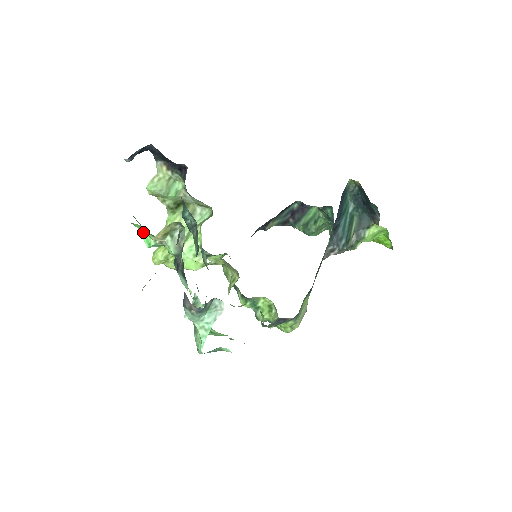
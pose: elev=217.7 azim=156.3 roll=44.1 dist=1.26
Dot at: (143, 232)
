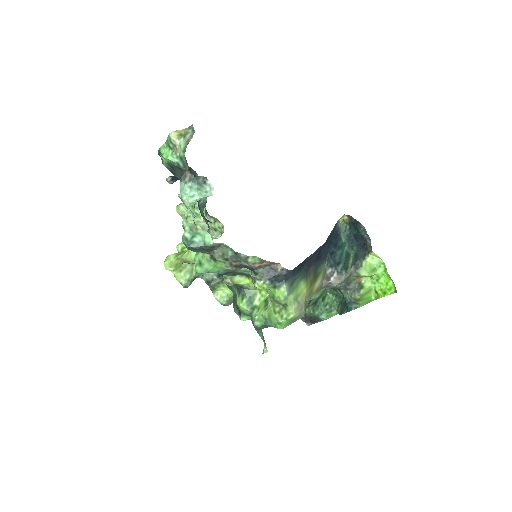
Dot at: (165, 153)
